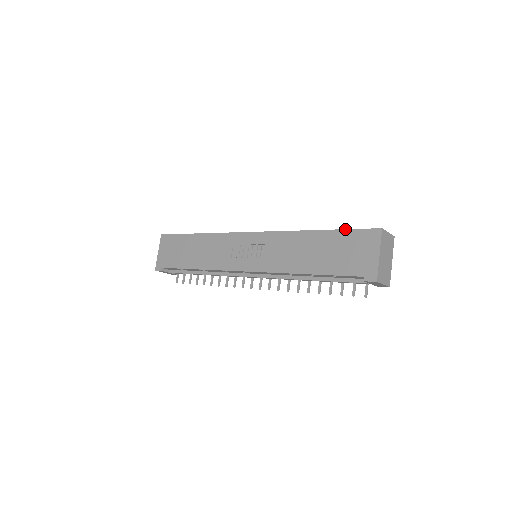
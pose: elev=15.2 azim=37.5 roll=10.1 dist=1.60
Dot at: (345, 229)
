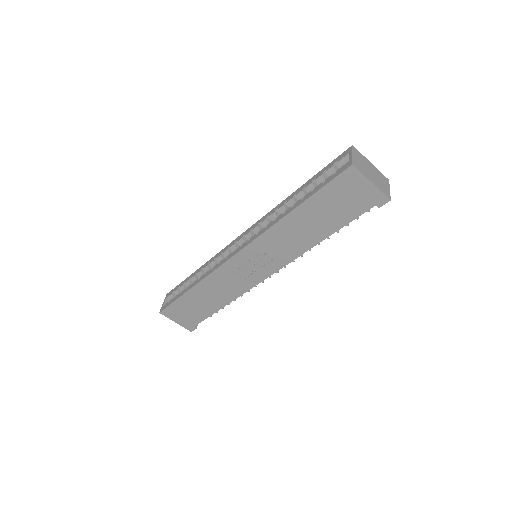
Dot at: (319, 190)
